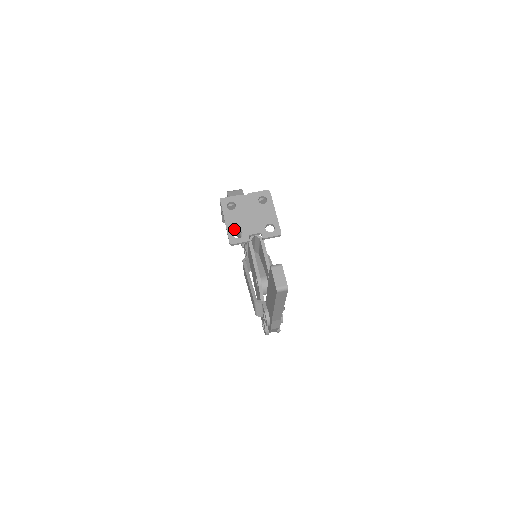
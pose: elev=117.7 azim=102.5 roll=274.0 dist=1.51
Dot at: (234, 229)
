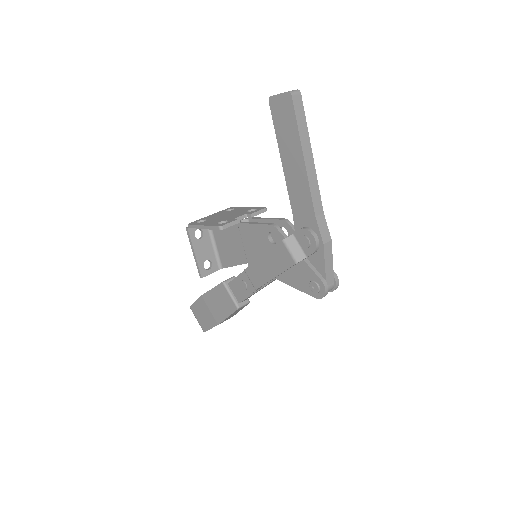
Dot at: (216, 223)
